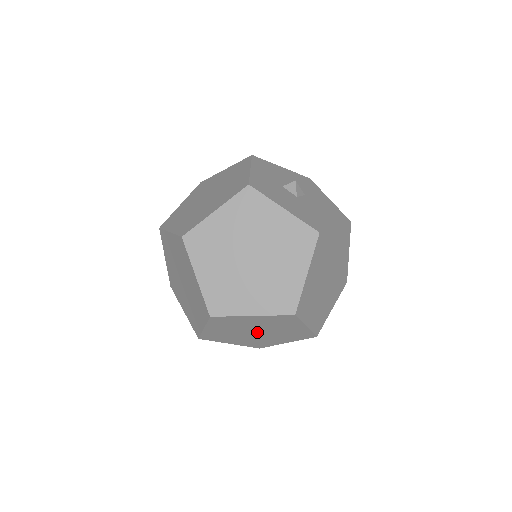
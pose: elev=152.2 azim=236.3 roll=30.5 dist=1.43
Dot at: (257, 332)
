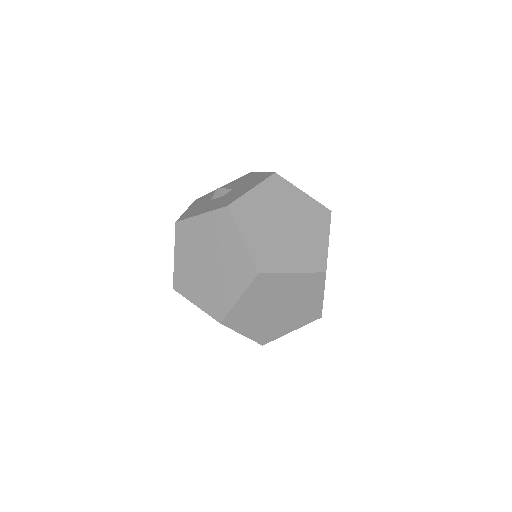
Dot at: (279, 307)
